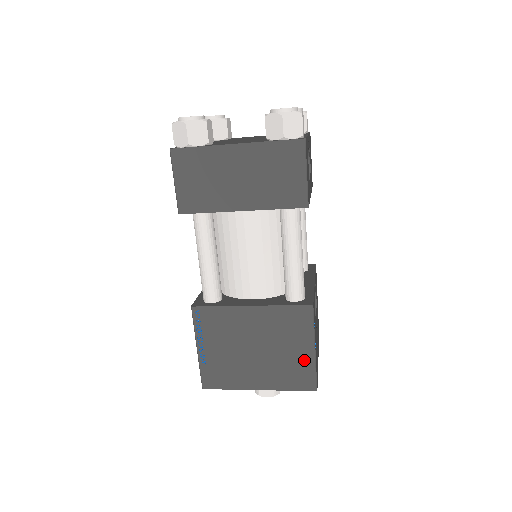
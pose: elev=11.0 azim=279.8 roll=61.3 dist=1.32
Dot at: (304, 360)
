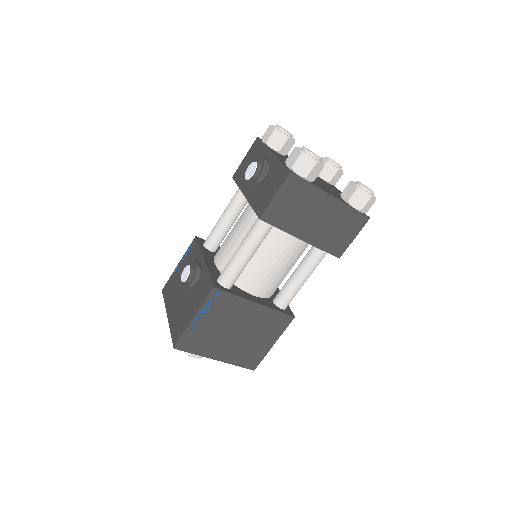
Dot at: (262, 349)
